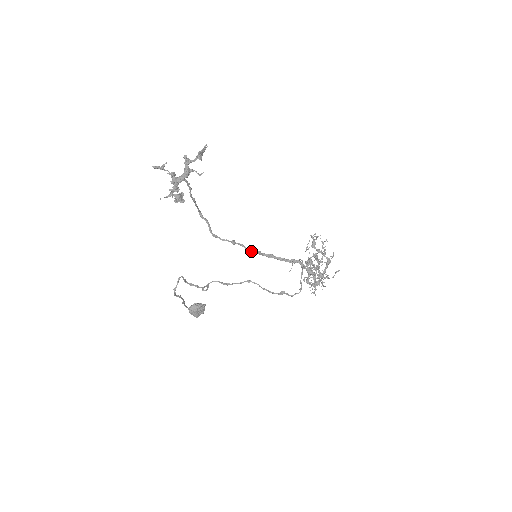
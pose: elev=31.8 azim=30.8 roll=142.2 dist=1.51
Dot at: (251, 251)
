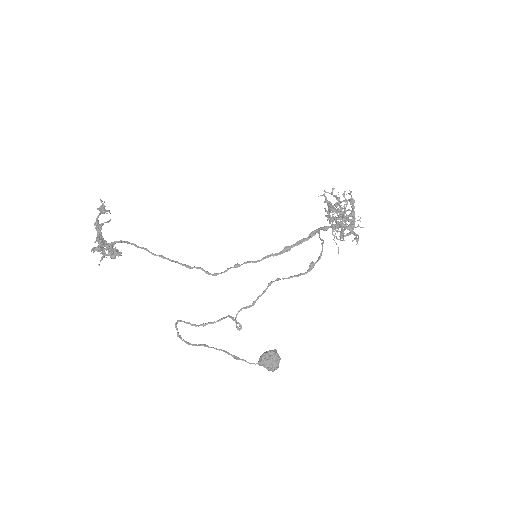
Dot at: (261, 260)
